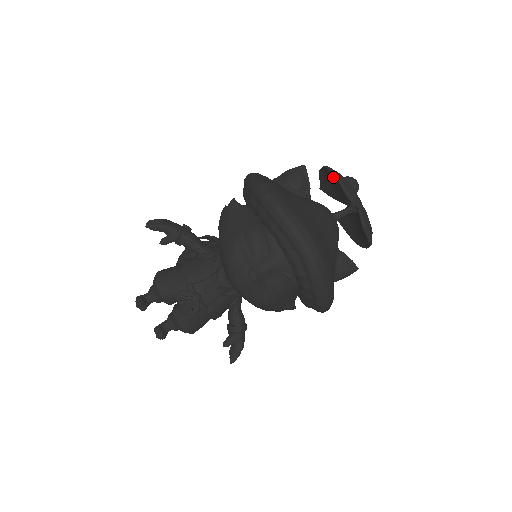
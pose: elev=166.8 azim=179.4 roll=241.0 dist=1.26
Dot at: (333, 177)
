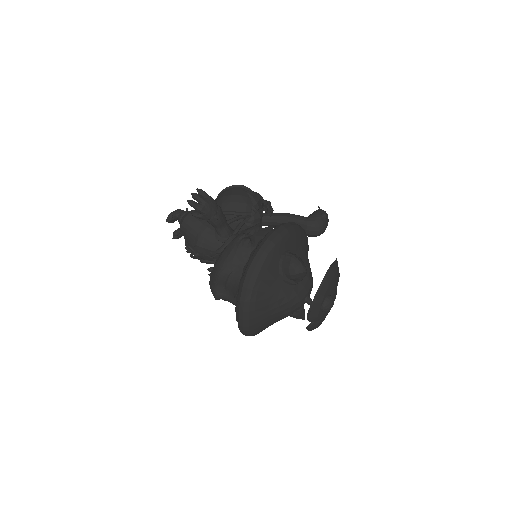
Dot at: occluded
